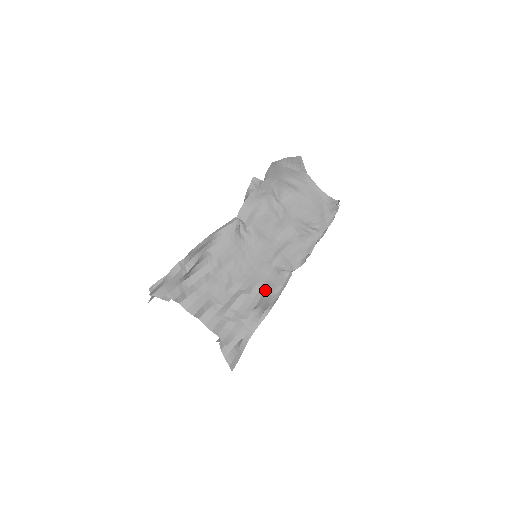
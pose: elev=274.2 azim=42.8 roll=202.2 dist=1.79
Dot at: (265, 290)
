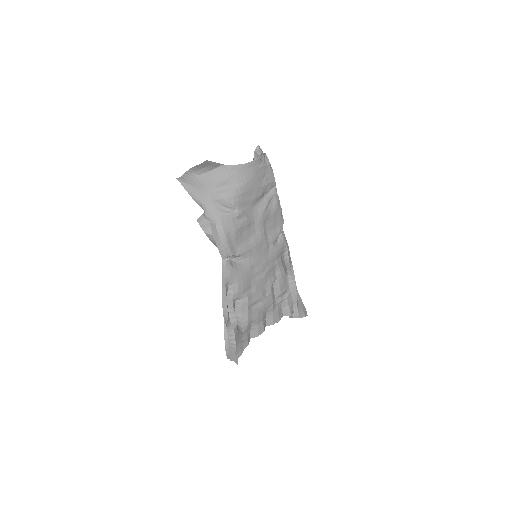
Dot at: (281, 262)
